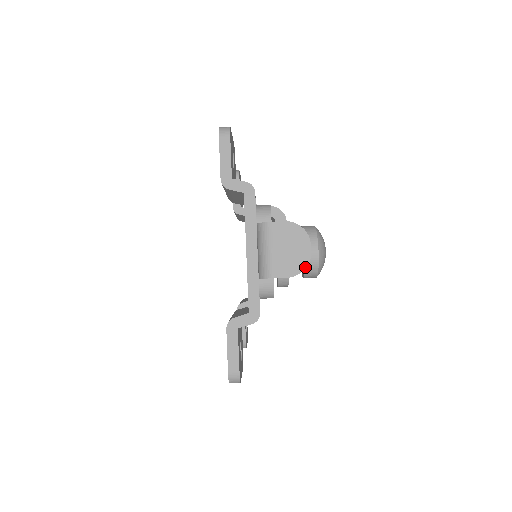
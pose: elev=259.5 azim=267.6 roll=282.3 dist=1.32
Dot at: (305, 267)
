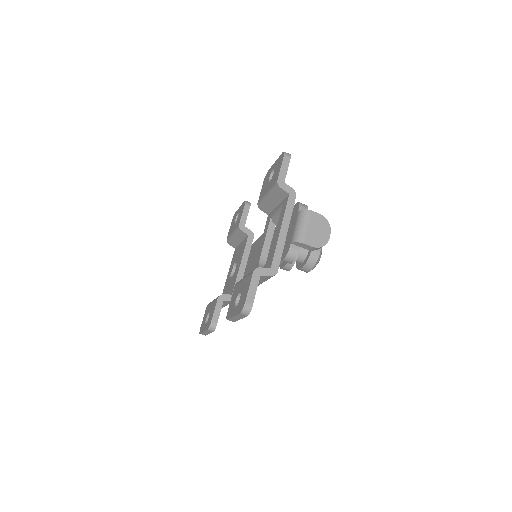
Dot at: (324, 245)
